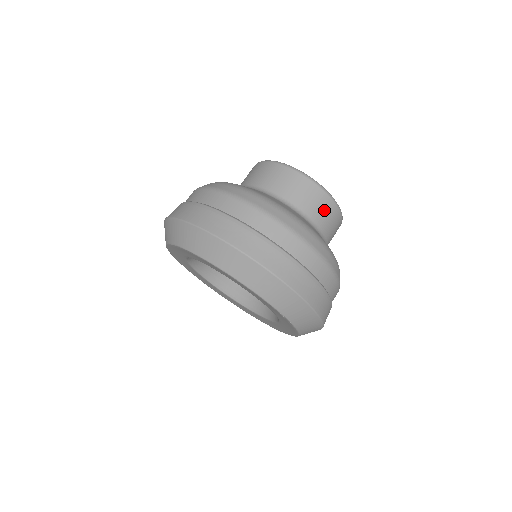
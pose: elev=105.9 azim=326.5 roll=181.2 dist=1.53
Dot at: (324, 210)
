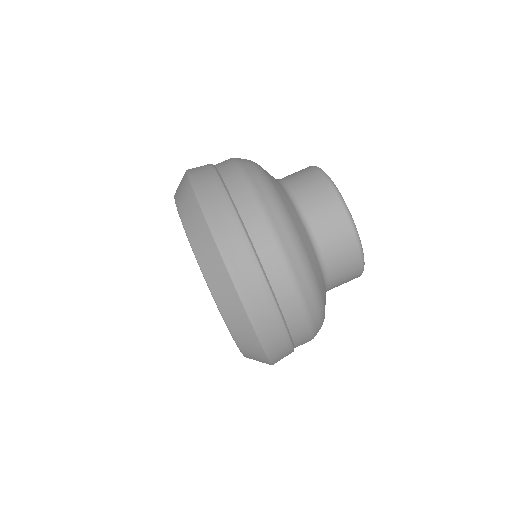
Dot at: (331, 222)
